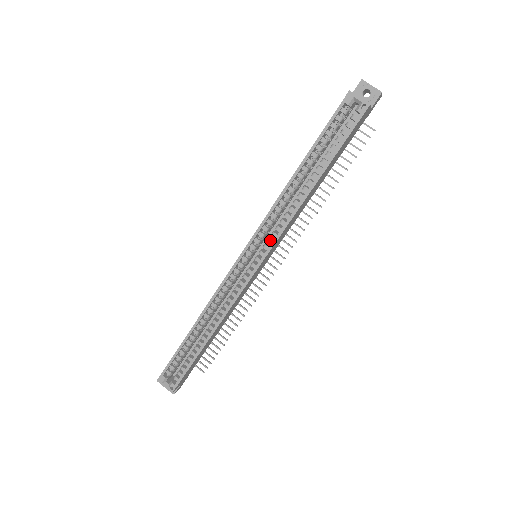
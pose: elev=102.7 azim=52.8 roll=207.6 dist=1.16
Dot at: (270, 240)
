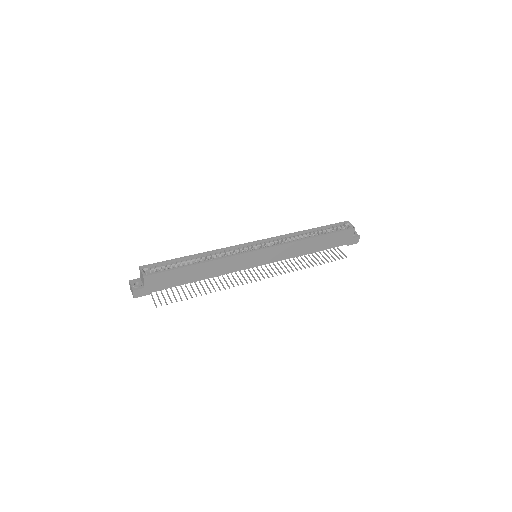
Dot at: (274, 245)
